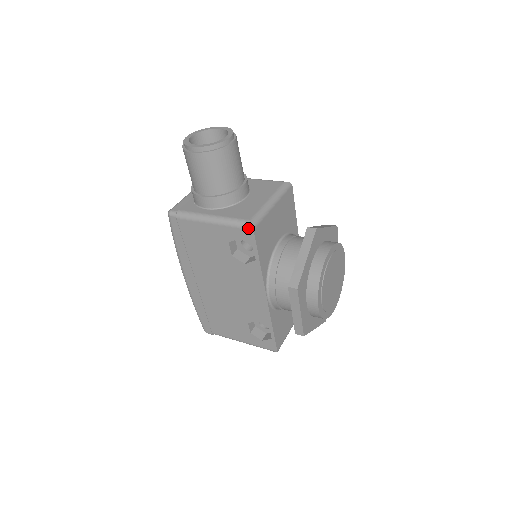
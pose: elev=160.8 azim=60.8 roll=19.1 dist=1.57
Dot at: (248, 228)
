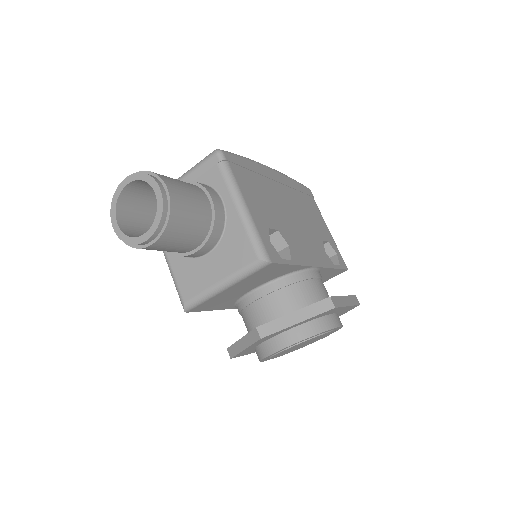
Dot at: (183, 306)
